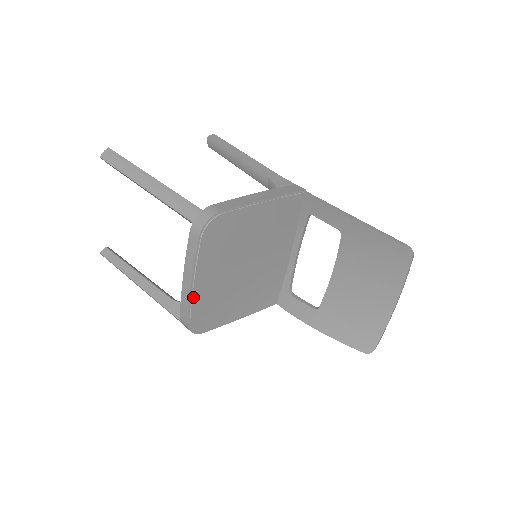
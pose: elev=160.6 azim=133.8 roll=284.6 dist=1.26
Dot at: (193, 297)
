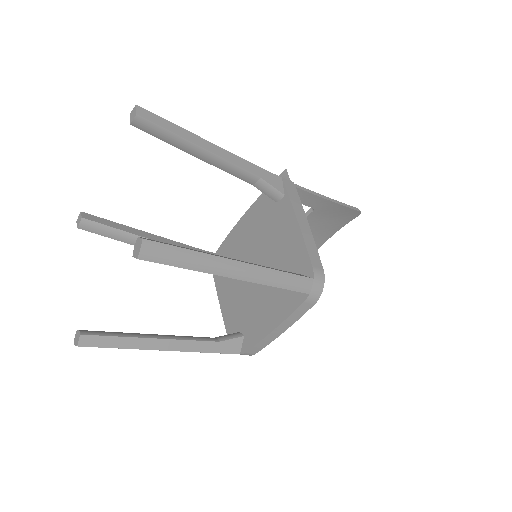
Dot at: (274, 337)
